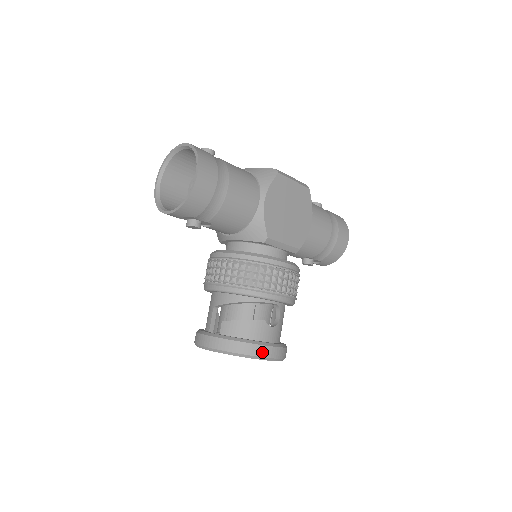
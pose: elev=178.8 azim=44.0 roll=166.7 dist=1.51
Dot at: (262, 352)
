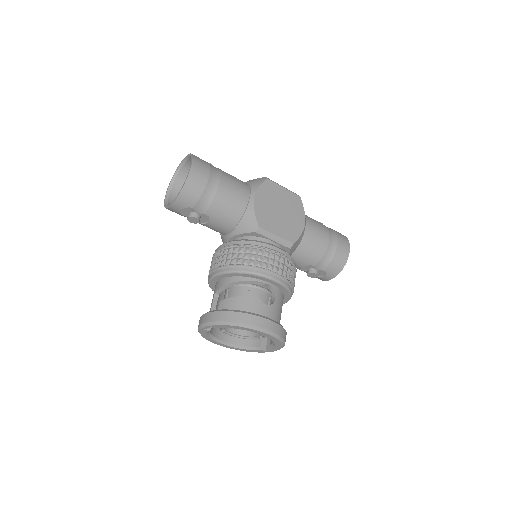
Dot at: (254, 321)
